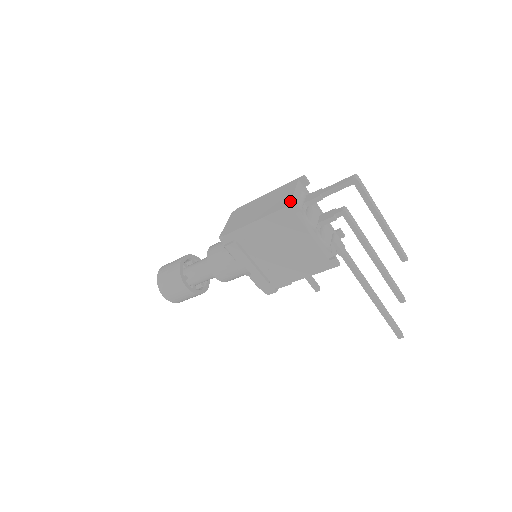
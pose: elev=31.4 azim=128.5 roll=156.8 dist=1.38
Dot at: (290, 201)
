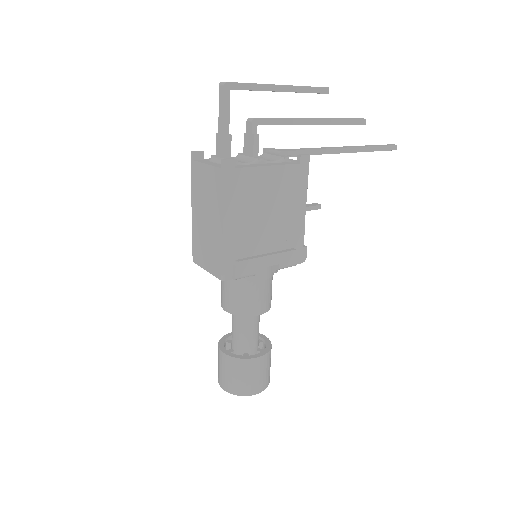
Dot at: (218, 168)
